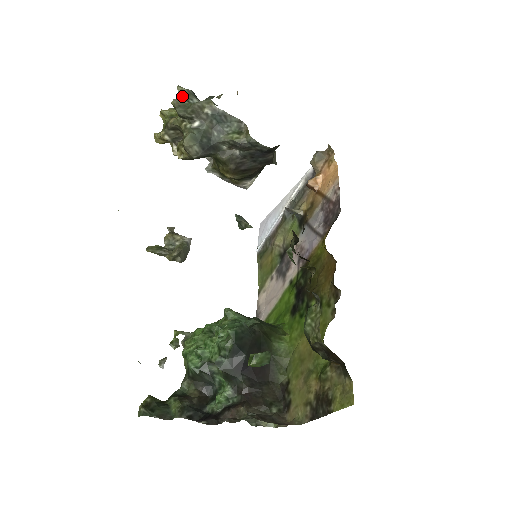
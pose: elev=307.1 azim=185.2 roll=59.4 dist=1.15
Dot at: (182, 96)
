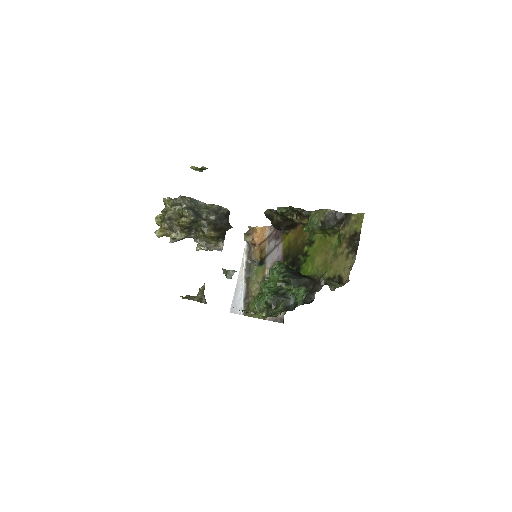
Dot at: occluded
